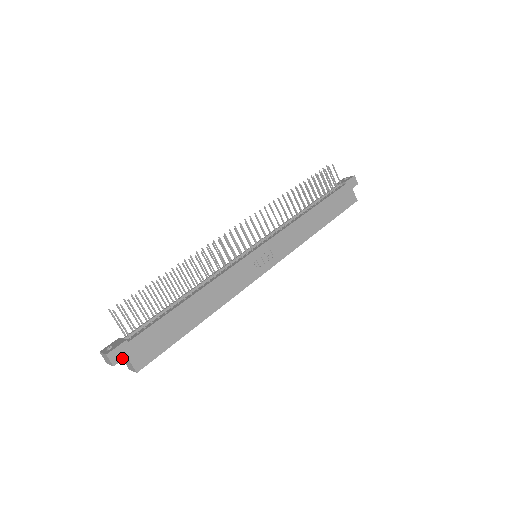
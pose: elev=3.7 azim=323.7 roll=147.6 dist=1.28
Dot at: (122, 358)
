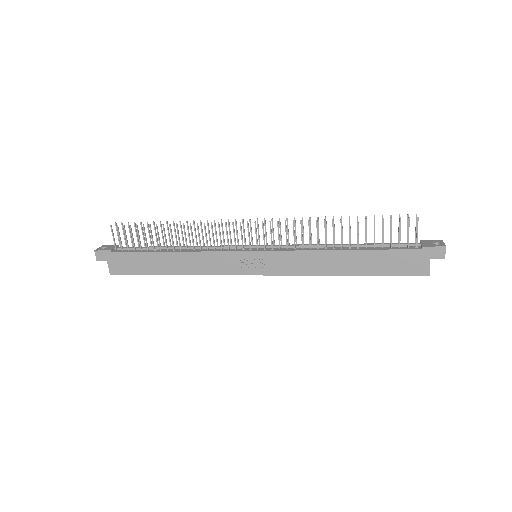
Dot at: (104, 259)
